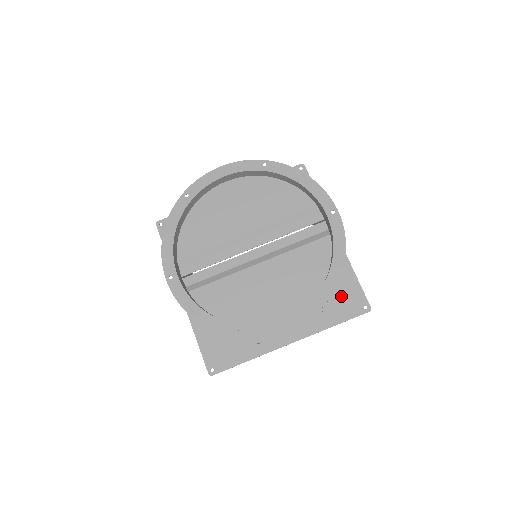
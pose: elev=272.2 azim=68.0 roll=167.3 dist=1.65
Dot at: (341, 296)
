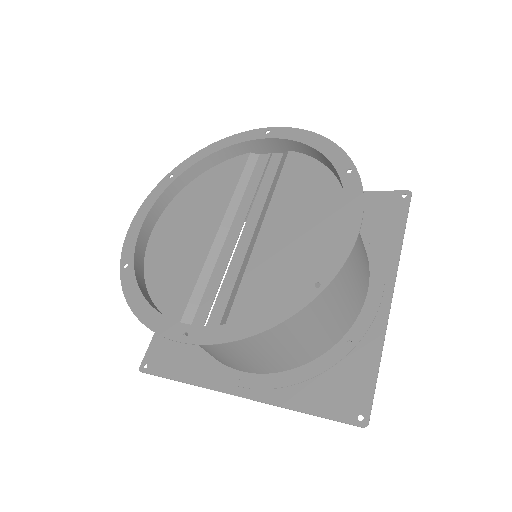
Dot at: (373, 214)
